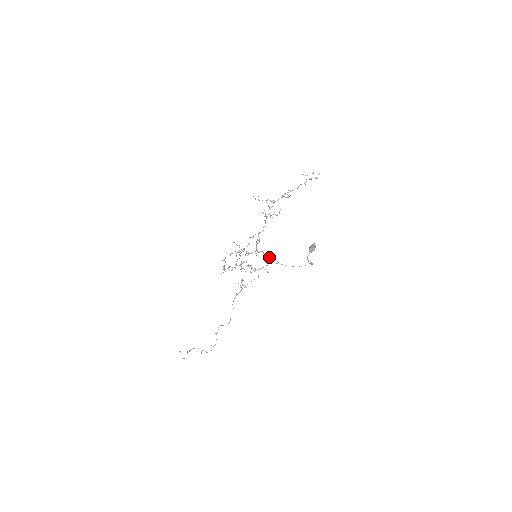
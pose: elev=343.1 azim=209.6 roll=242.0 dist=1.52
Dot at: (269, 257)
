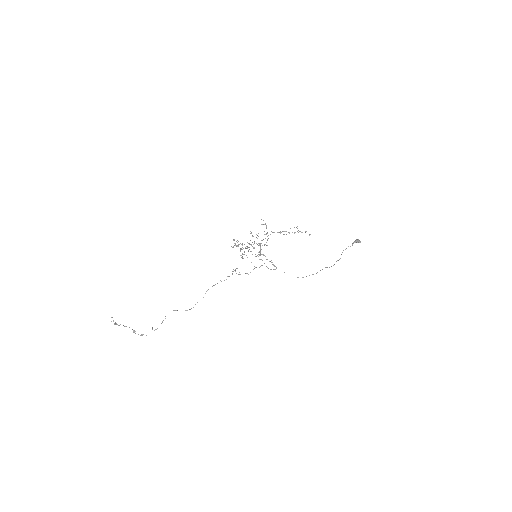
Dot at: (270, 261)
